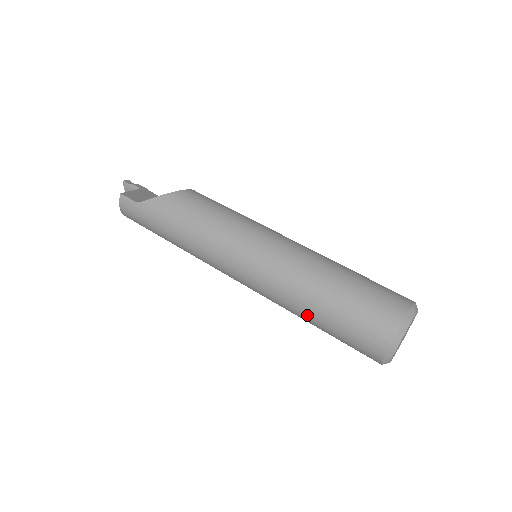
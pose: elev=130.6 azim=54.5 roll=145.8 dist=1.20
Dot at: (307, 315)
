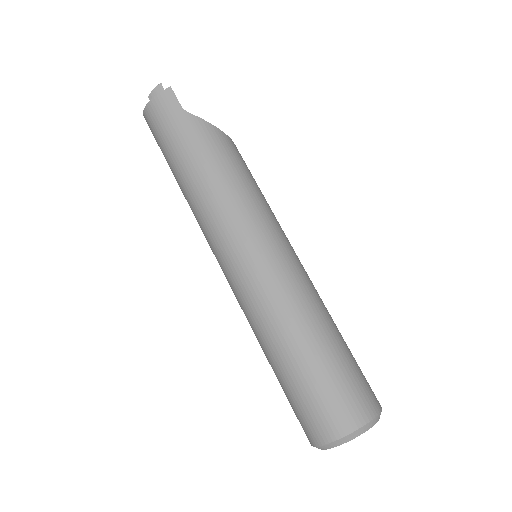
Dot at: (284, 347)
